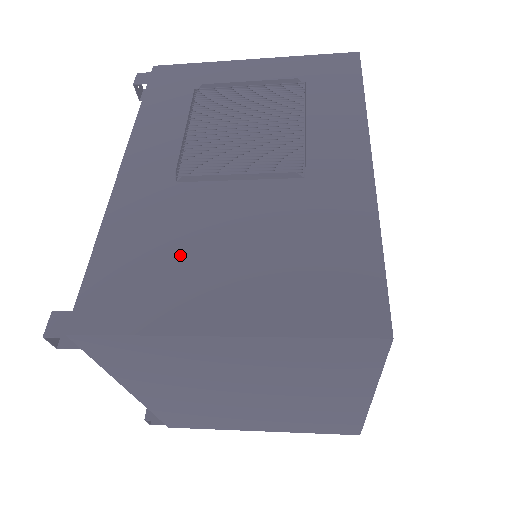
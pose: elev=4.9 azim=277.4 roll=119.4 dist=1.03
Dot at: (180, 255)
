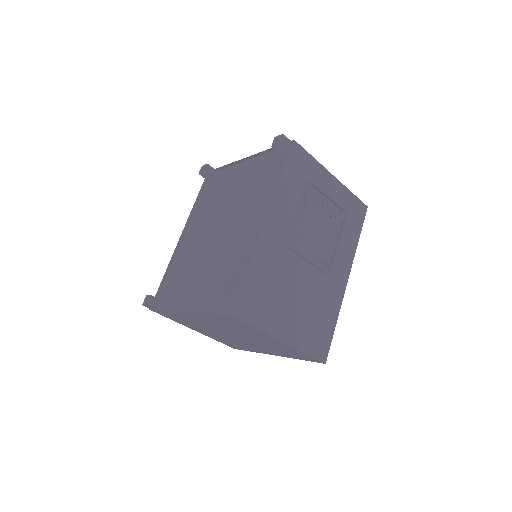
Dot at: (279, 294)
